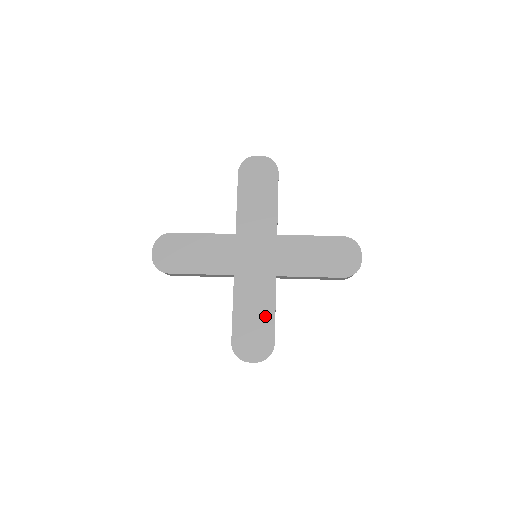
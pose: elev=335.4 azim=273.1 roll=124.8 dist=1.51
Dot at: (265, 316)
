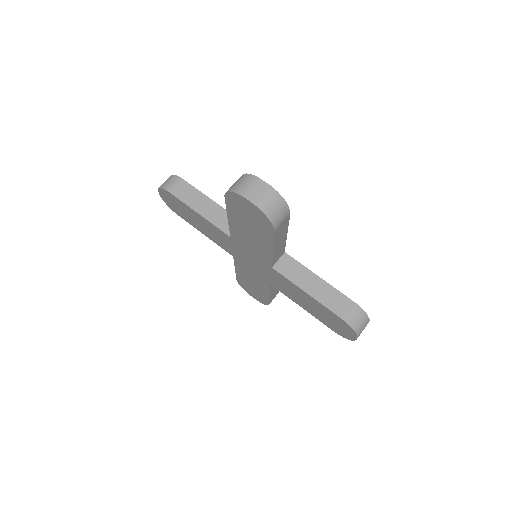
Dot at: (261, 291)
